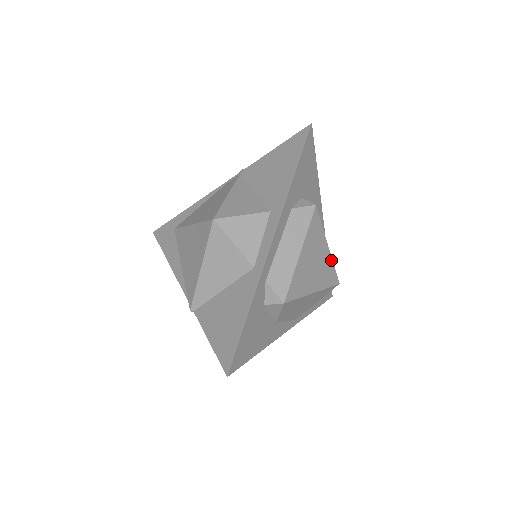
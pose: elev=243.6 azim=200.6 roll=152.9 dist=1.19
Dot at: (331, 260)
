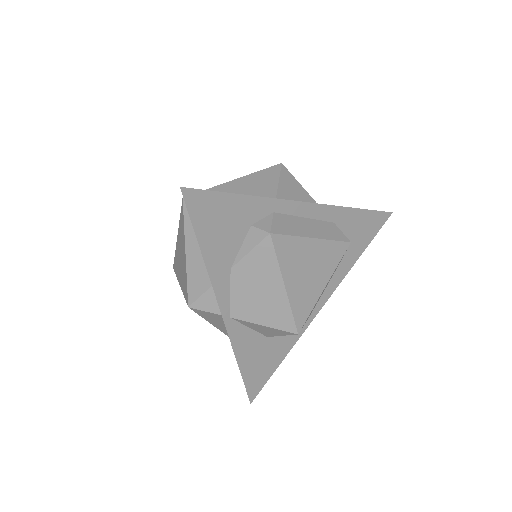
Dot at: (315, 301)
